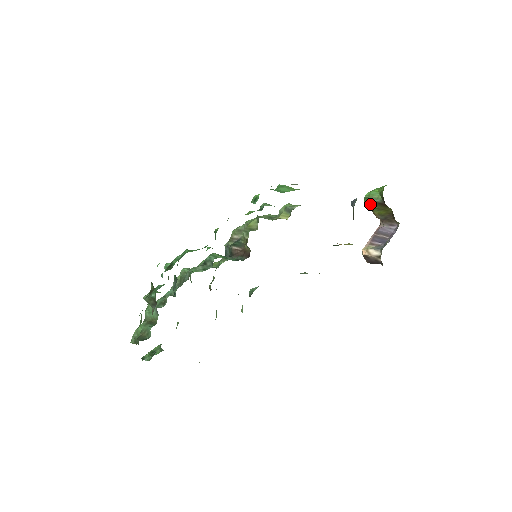
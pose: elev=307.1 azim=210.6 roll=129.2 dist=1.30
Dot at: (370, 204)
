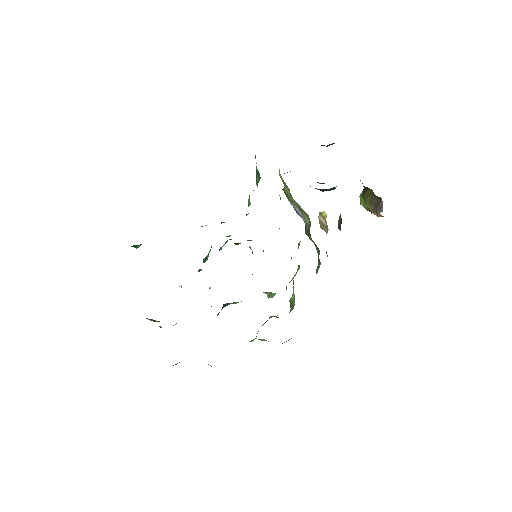
Dot at: (363, 202)
